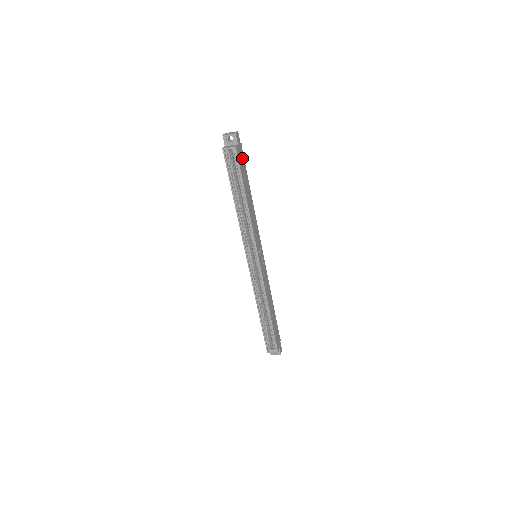
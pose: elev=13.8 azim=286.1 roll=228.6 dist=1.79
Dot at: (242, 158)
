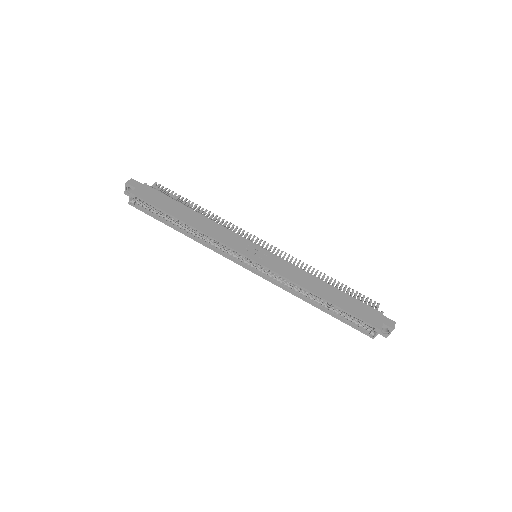
Dot at: (153, 193)
